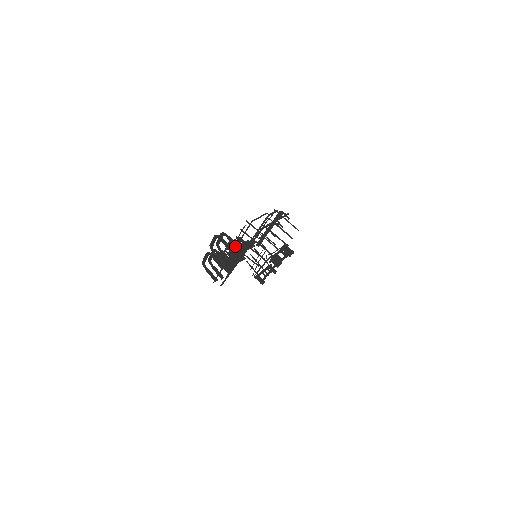
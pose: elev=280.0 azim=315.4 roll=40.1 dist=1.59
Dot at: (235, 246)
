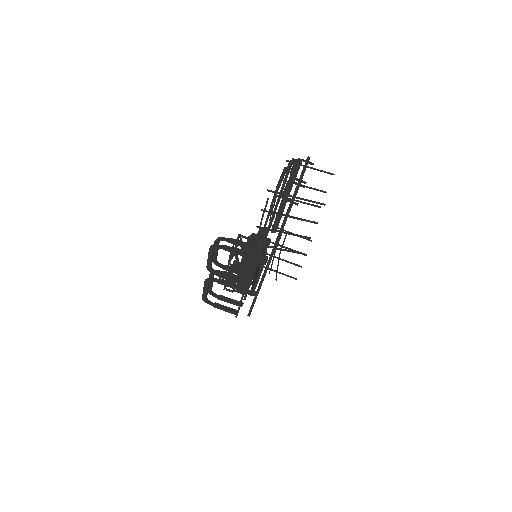
Dot at: (248, 247)
